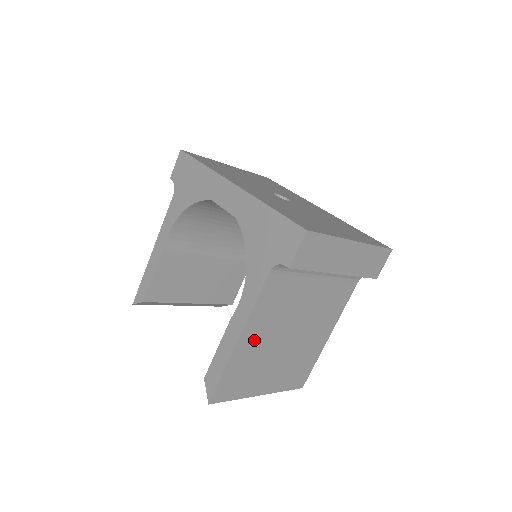
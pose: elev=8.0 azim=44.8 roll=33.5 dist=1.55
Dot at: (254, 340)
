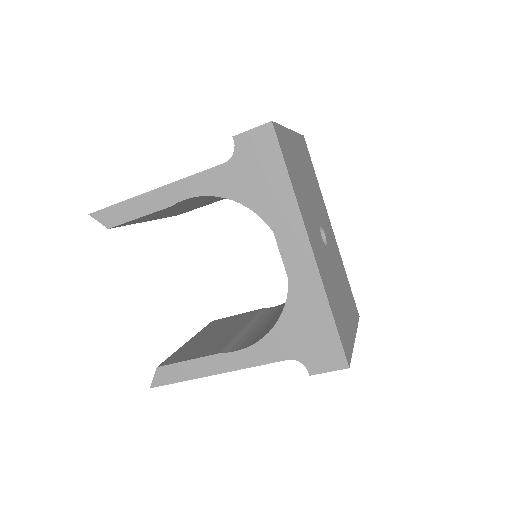
Dot at: occluded
